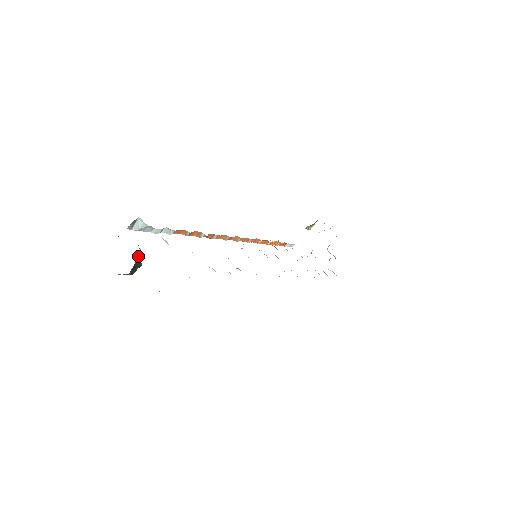
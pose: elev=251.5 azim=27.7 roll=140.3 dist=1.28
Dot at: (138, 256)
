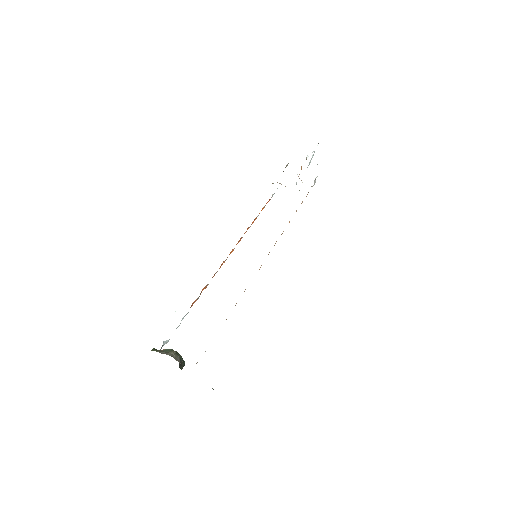
Dot at: (180, 362)
